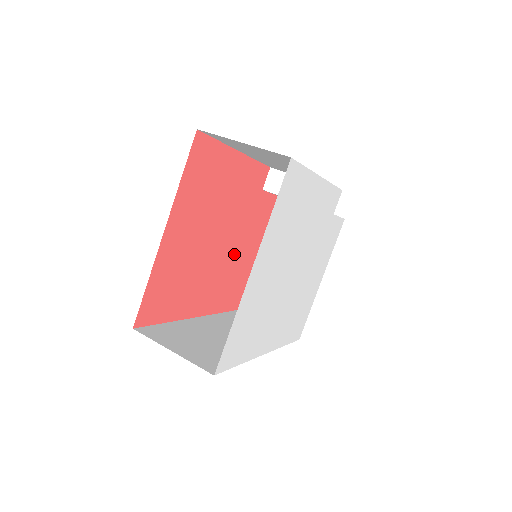
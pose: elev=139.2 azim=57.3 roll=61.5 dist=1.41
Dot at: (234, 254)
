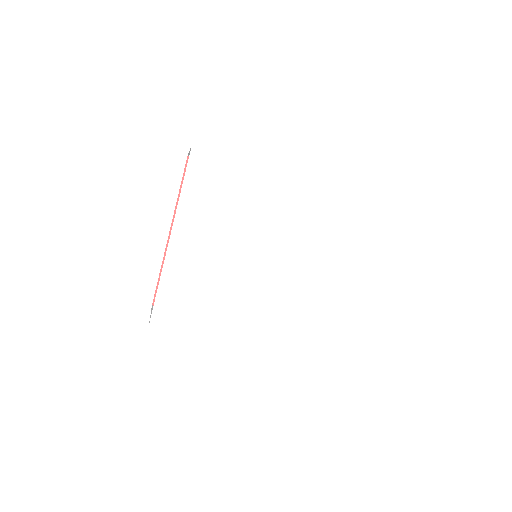
Dot at: occluded
